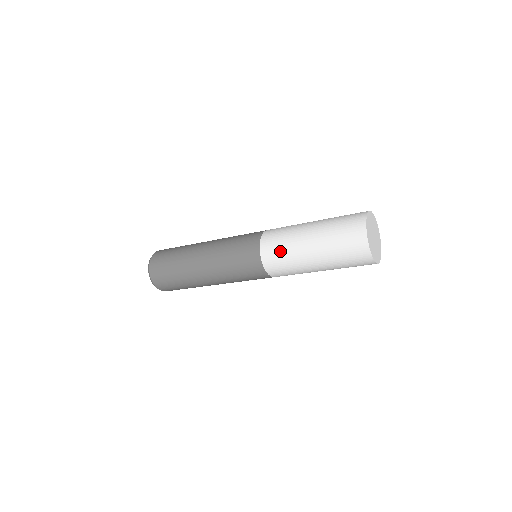
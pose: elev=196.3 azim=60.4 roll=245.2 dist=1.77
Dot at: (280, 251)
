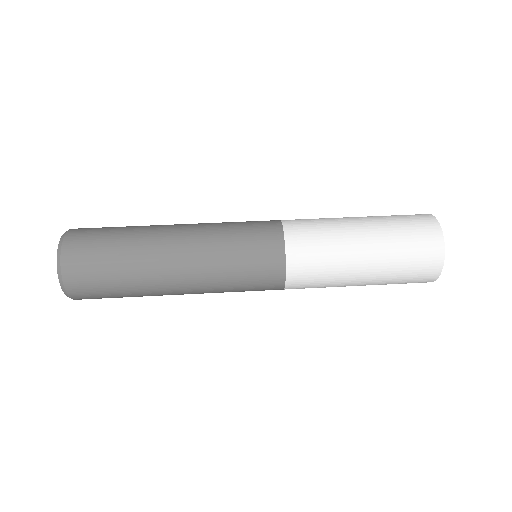
Dot at: (317, 285)
